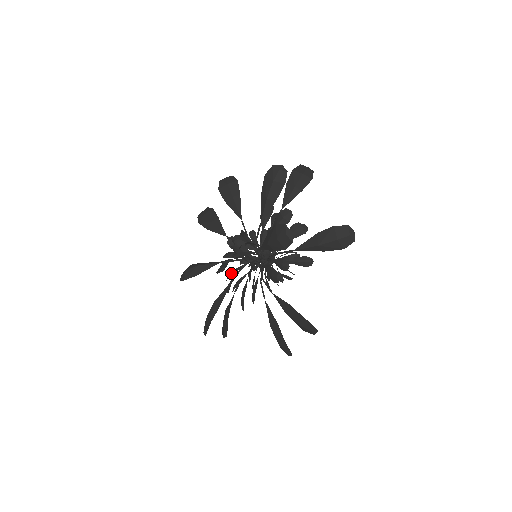
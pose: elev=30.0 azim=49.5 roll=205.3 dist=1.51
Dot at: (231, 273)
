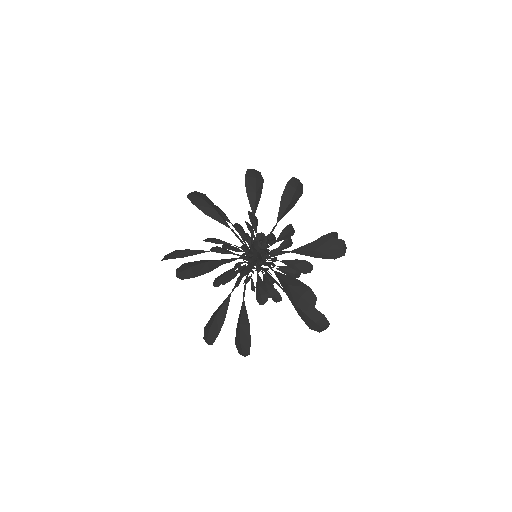
Dot at: (231, 247)
